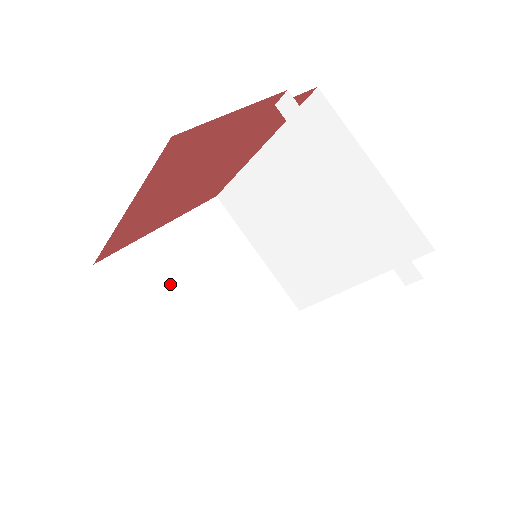
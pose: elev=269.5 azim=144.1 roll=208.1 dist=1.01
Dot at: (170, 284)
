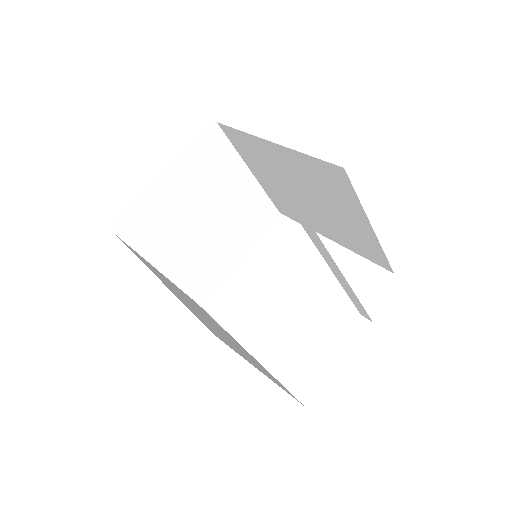
Dot at: (176, 226)
